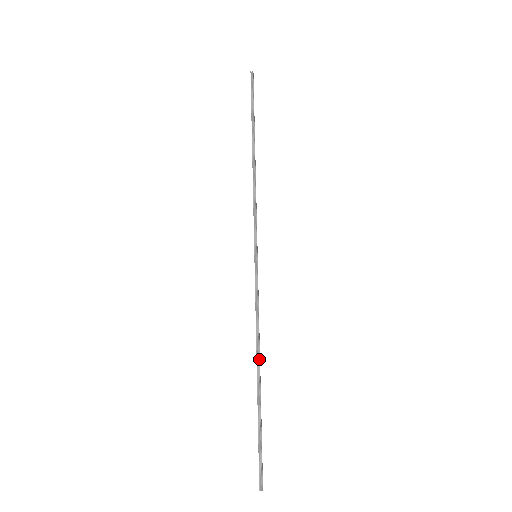
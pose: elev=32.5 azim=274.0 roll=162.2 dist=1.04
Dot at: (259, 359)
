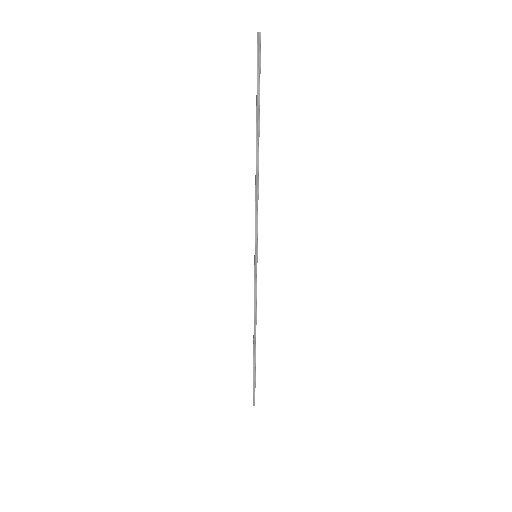
Dot at: occluded
